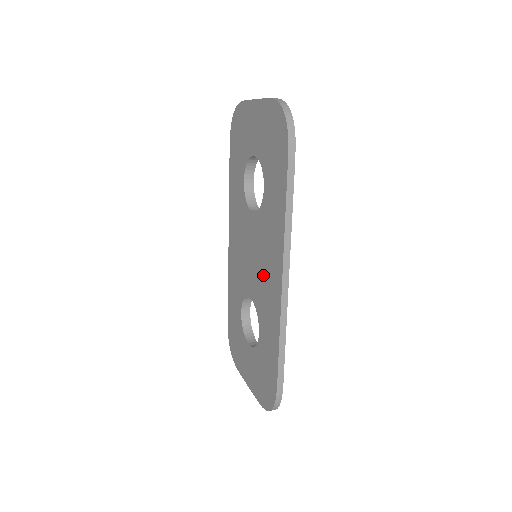
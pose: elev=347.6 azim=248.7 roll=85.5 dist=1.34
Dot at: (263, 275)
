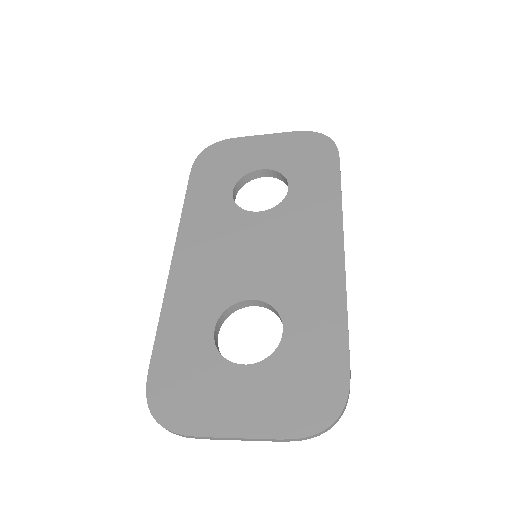
Dot at: (293, 259)
